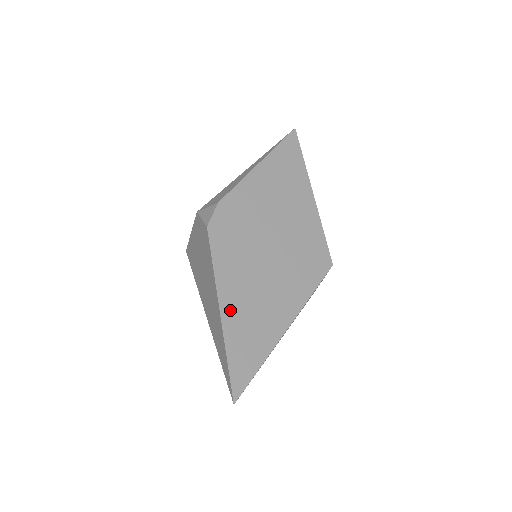
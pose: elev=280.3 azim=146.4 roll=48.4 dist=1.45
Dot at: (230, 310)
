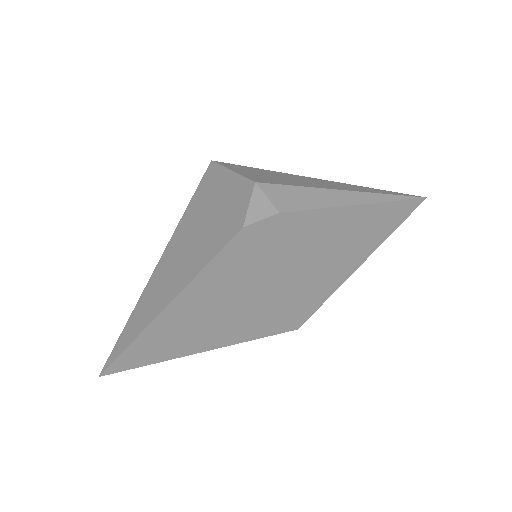
Dot at: (178, 310)
